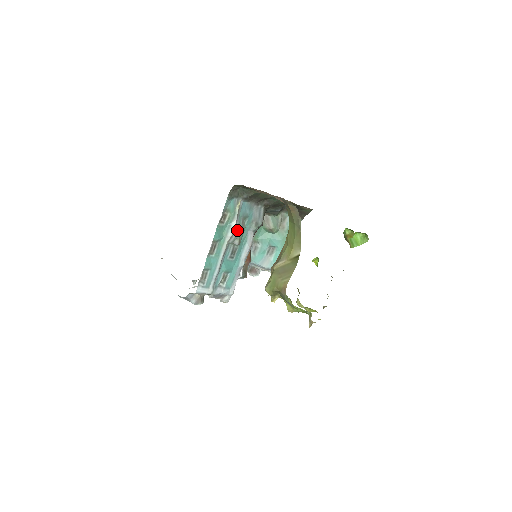
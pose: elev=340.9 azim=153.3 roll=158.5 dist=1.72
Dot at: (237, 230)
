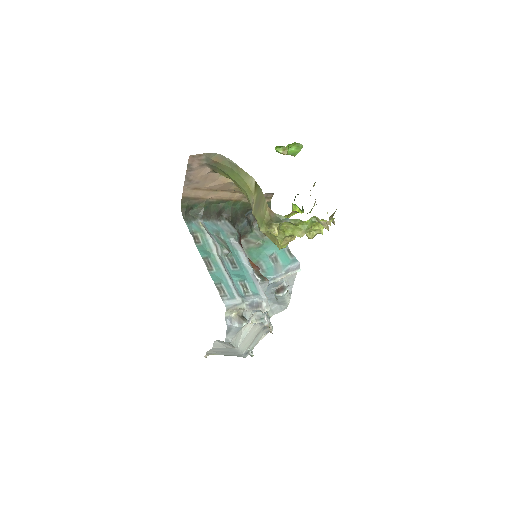
Dot at: (217, 242)
